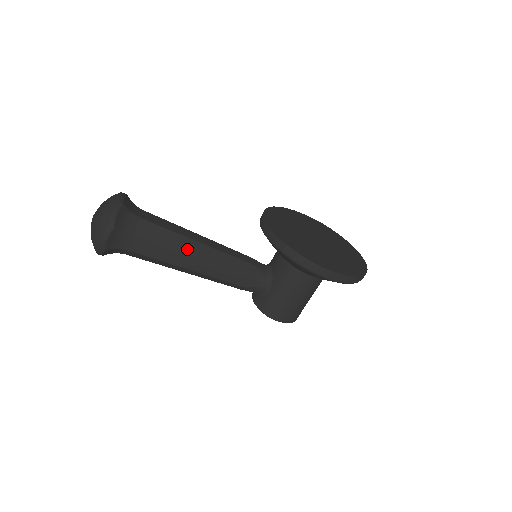
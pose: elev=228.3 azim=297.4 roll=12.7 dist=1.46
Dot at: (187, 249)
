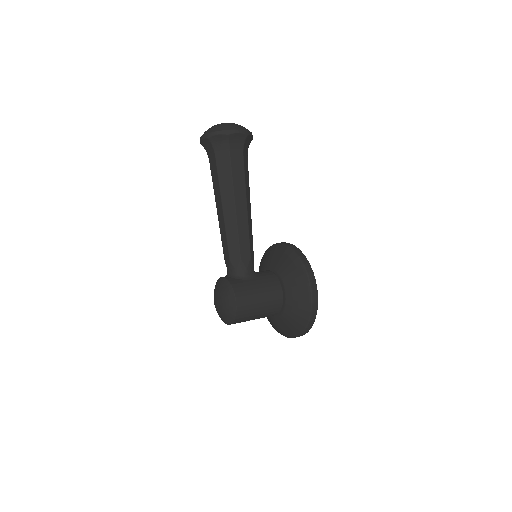
Dot at: (248, 197)
